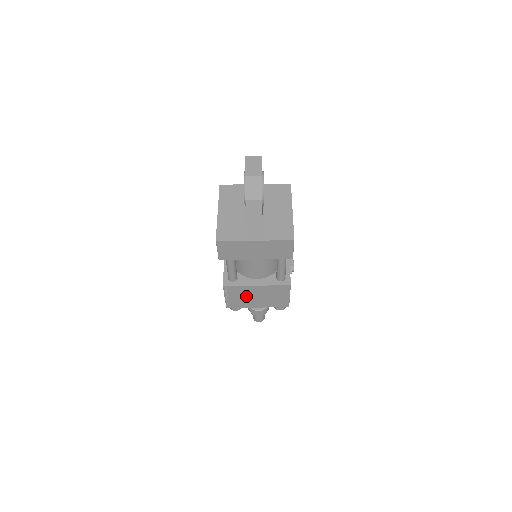
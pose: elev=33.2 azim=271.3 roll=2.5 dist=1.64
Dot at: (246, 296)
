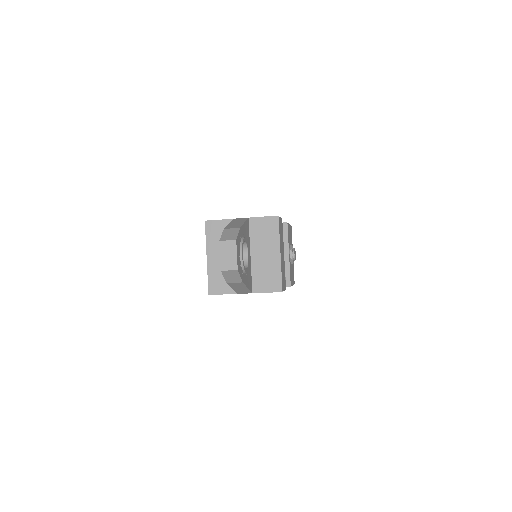
Dot at: occluded
